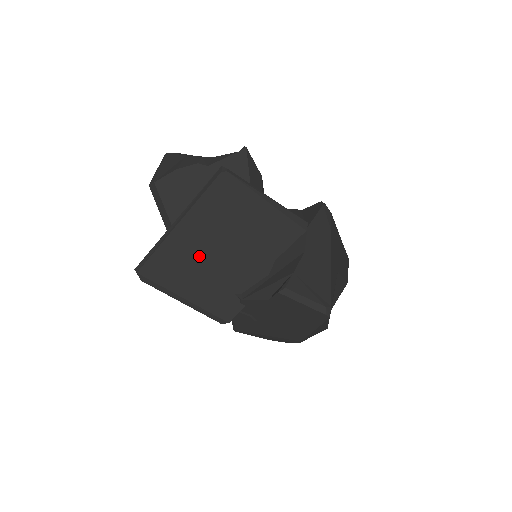
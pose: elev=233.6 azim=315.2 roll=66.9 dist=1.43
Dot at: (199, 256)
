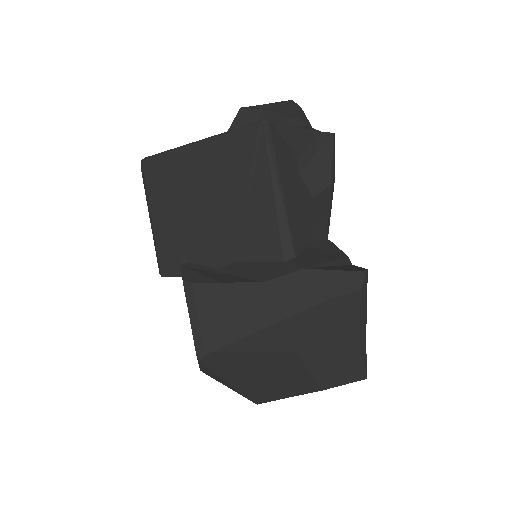
Dot at: (186, 190)
